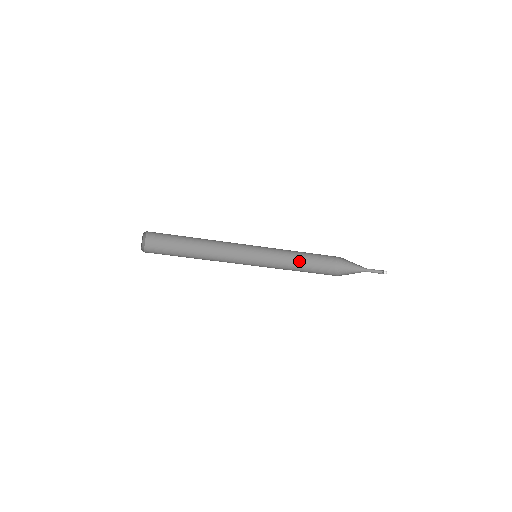
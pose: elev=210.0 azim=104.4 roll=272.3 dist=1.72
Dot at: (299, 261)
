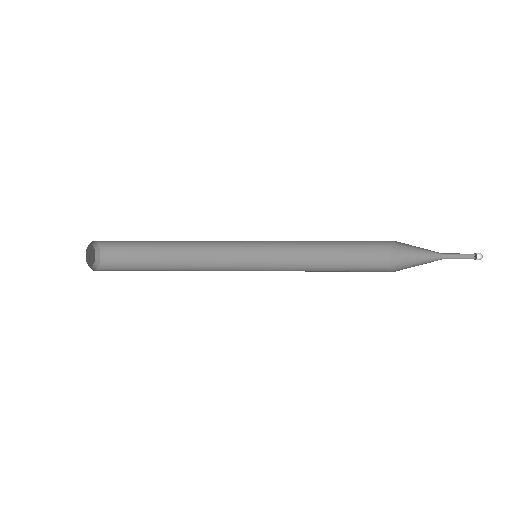
Dot at: (329, 256)
